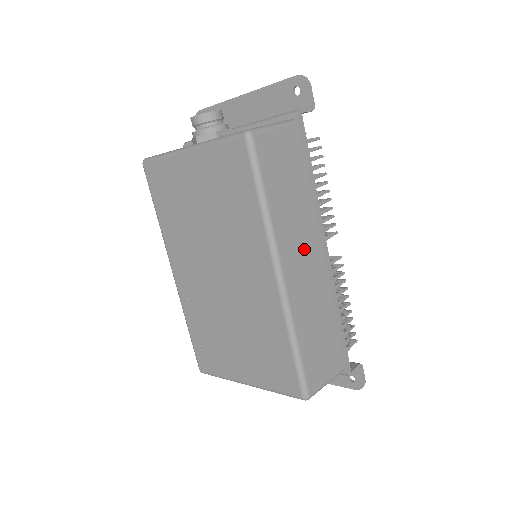
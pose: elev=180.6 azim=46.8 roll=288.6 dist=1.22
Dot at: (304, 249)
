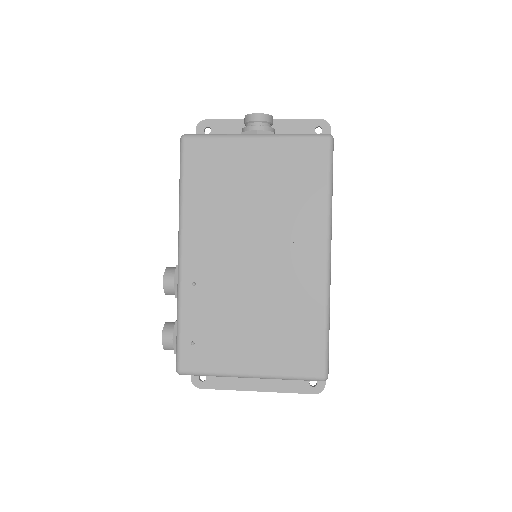
Dot at: occluded
